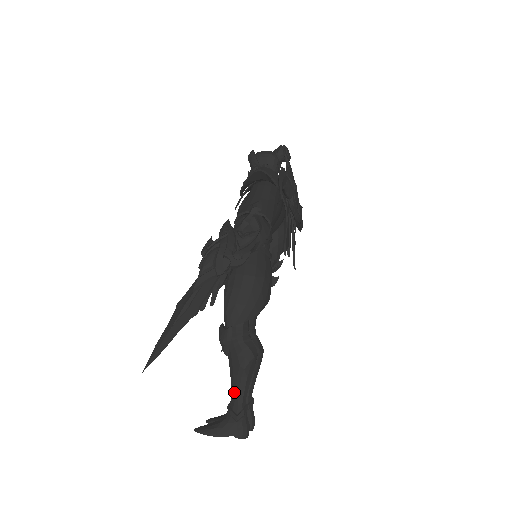
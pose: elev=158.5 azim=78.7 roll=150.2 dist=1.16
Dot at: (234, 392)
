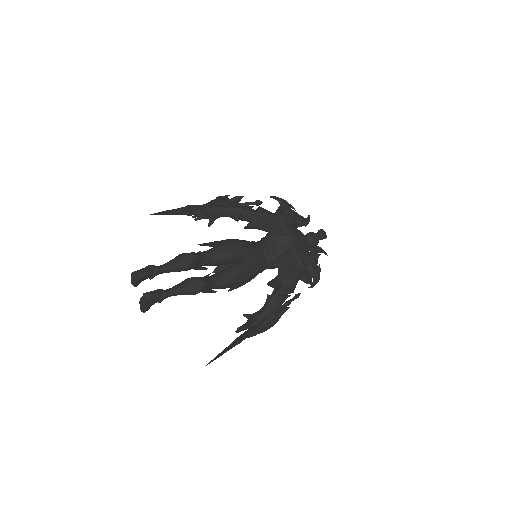
Dot at: occluded
